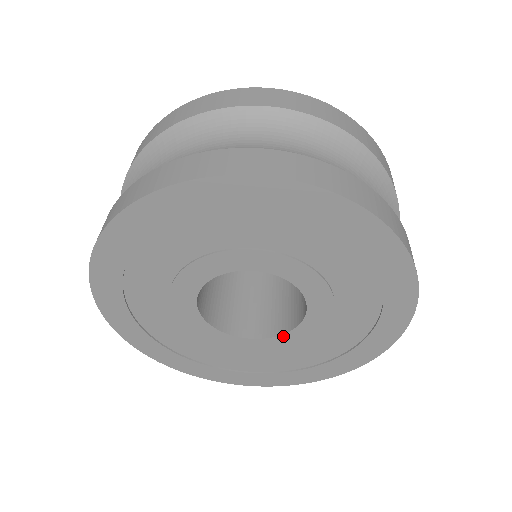
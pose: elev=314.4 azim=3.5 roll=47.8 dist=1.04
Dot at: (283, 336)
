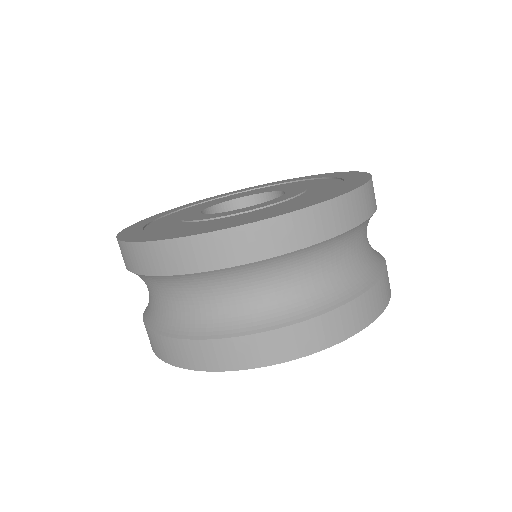
Dot at: occluded
